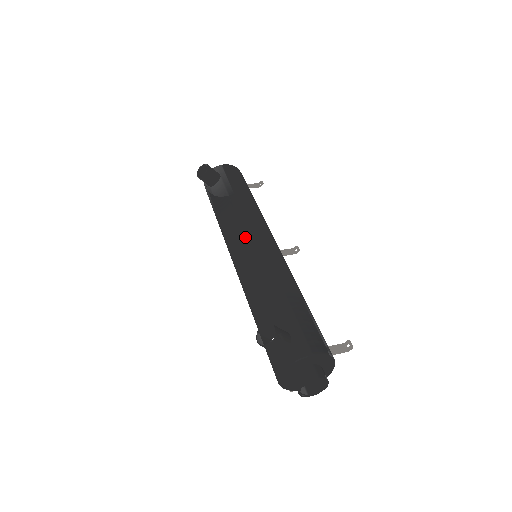
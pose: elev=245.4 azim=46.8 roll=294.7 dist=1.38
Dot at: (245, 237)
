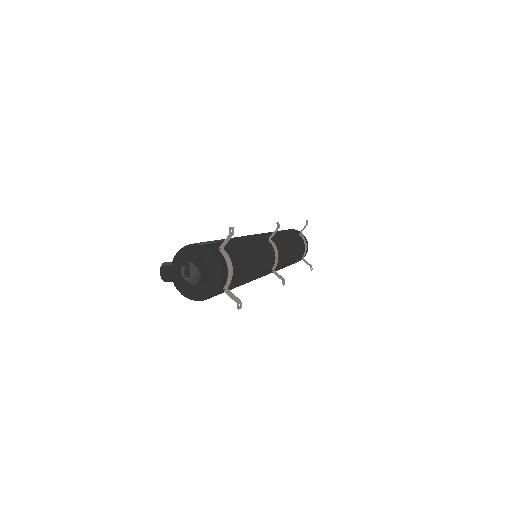
Dot at: occluded
